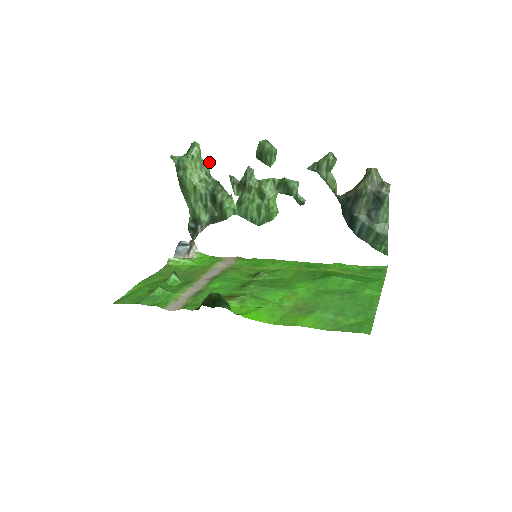
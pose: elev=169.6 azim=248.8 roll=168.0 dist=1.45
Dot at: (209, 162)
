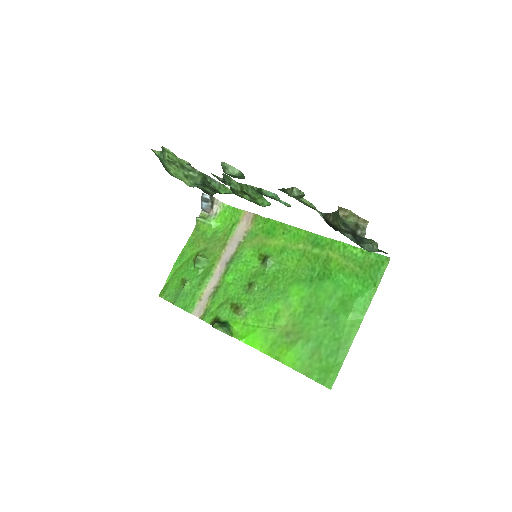
Dot at: (186, 161)
